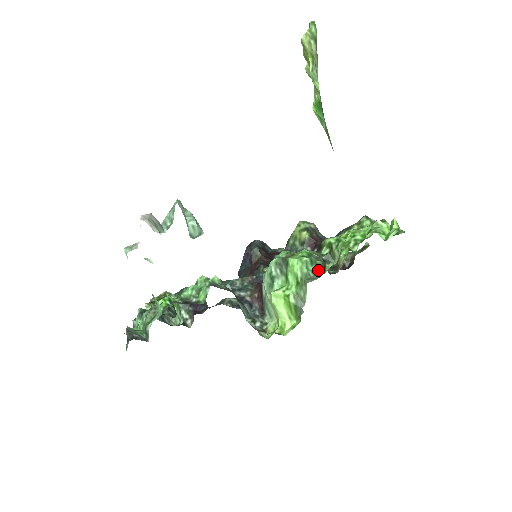
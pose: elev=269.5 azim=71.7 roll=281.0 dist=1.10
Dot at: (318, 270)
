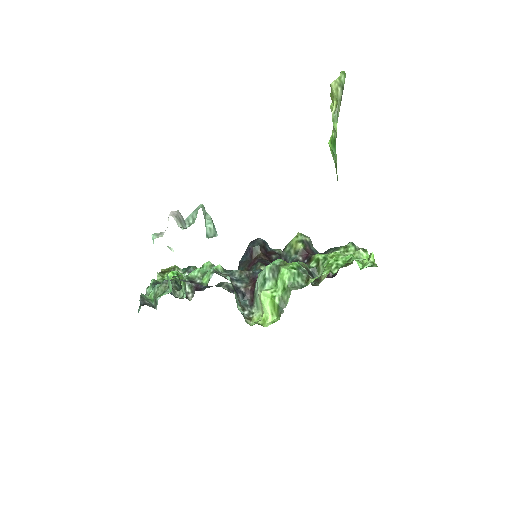
Dot at: (302, 282)
